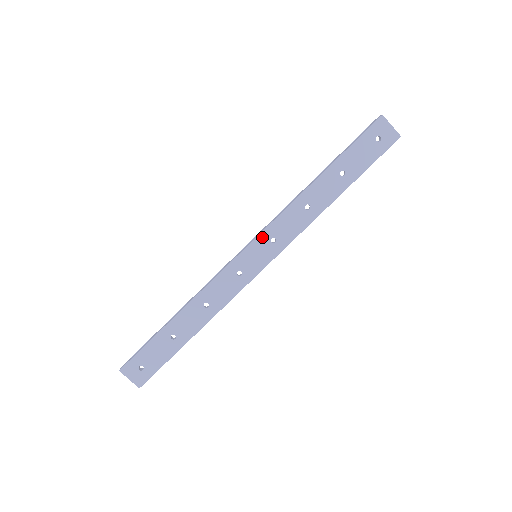
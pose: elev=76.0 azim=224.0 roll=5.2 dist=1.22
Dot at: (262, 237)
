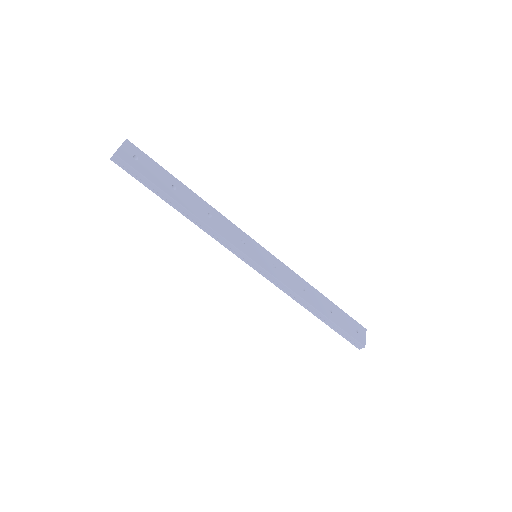
Dot at: (272, 257)
